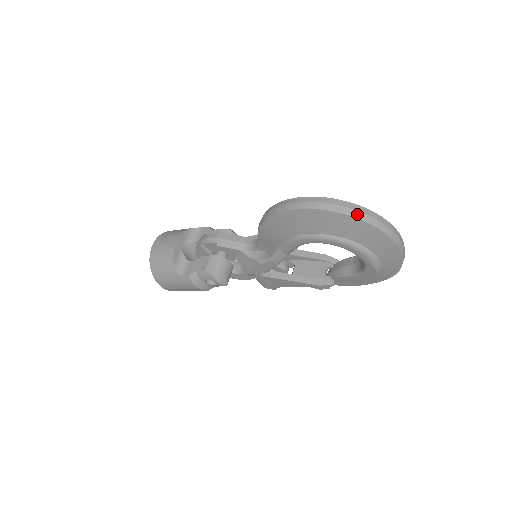
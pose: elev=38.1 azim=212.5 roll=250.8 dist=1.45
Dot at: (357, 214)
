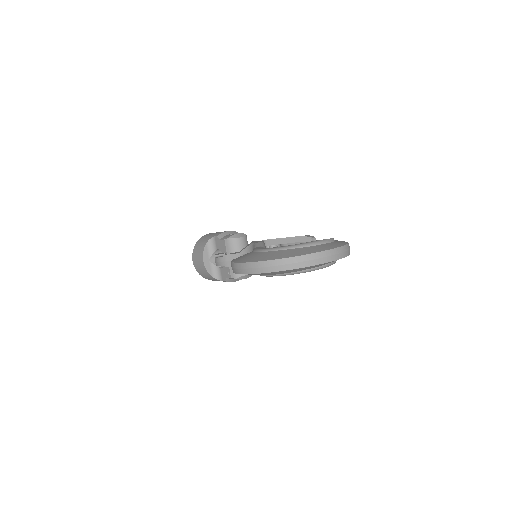
Dot at: (280, 268)
